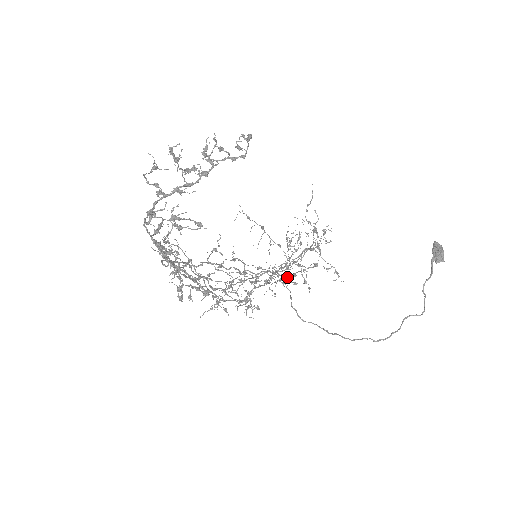
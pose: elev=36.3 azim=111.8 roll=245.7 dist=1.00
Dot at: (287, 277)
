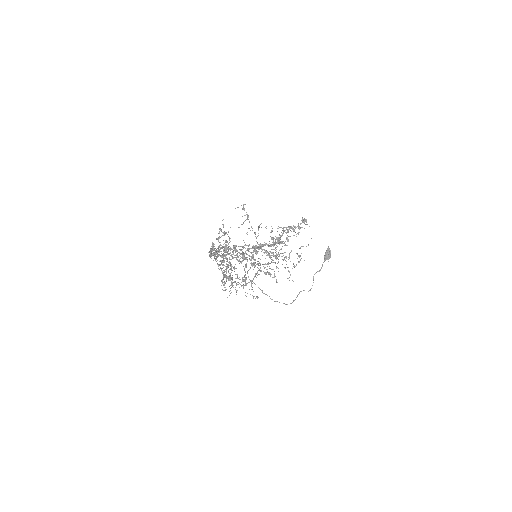
Dot at: occluded
